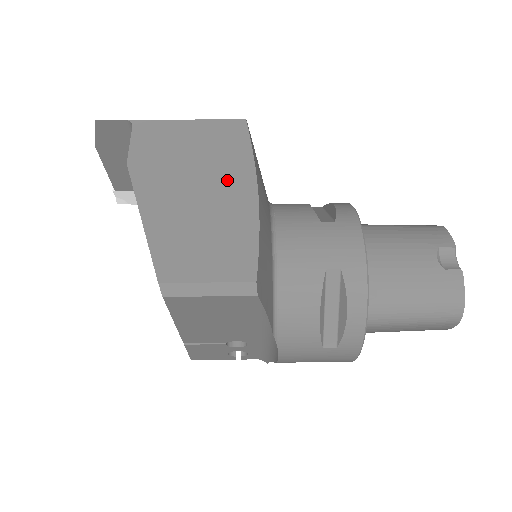
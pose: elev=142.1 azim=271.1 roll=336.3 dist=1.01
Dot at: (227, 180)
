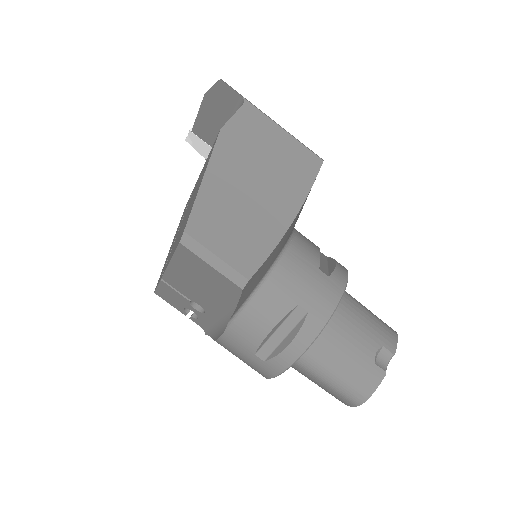
Dot at: (280, 195)
